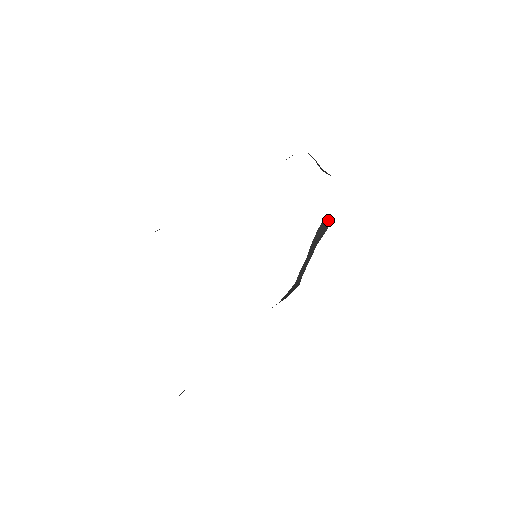
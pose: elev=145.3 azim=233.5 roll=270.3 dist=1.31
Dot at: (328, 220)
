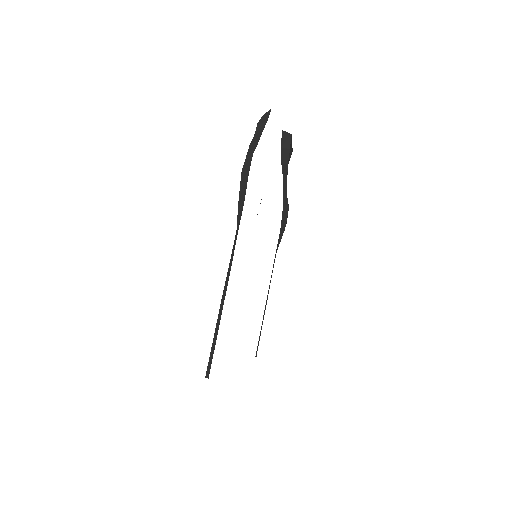
Dot at: (286, 134)
